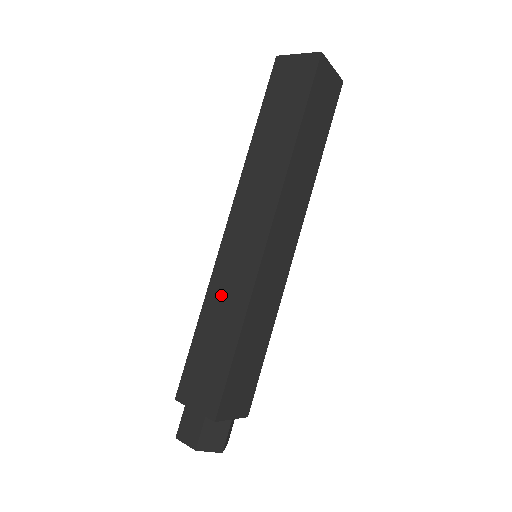
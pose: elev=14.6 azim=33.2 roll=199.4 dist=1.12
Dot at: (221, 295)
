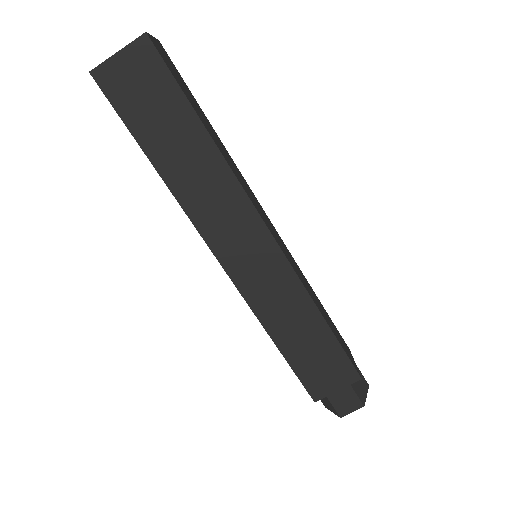
Dot at: (276, 310)
